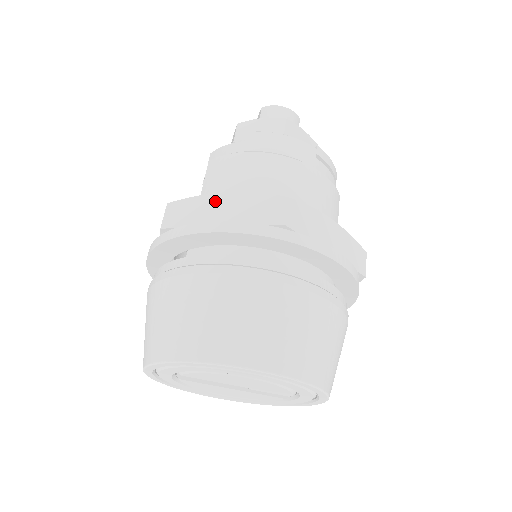
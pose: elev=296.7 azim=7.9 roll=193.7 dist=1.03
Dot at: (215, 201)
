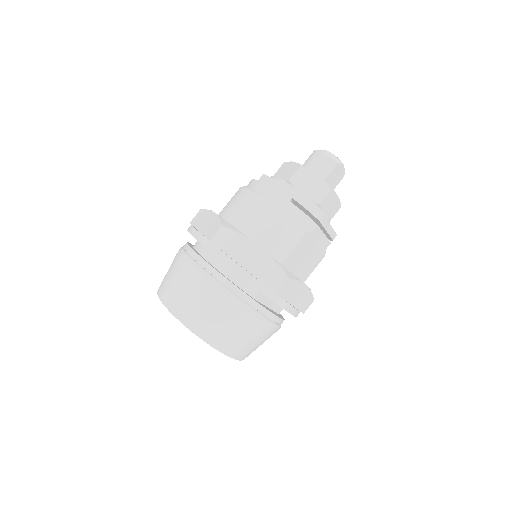
Dot at: (208, 216)
